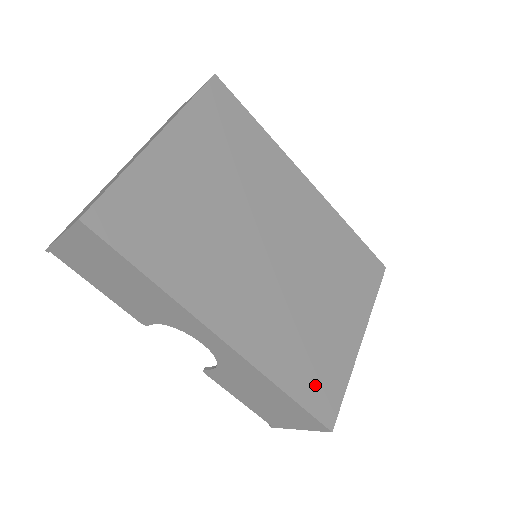
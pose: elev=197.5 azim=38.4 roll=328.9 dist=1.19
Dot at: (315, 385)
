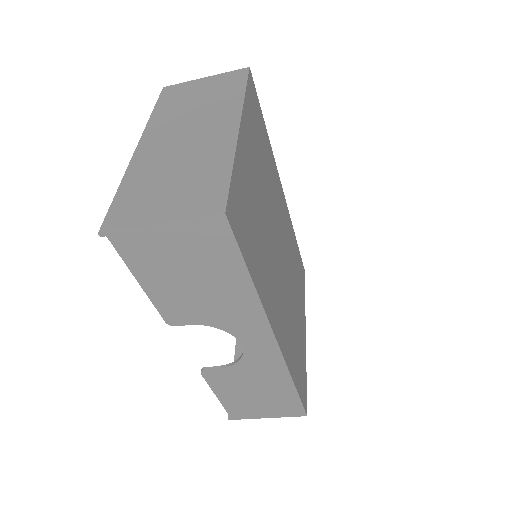
Dot at: (300, 376)
